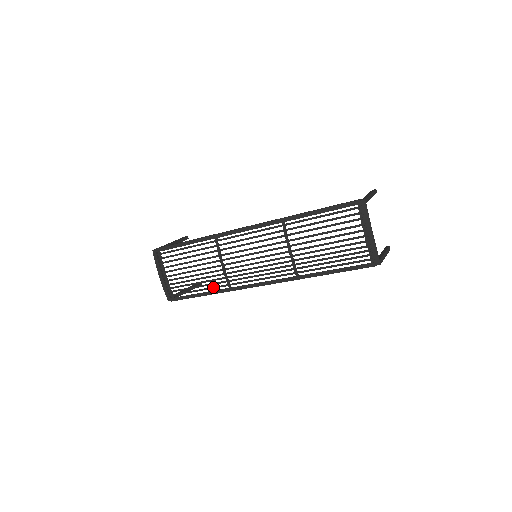
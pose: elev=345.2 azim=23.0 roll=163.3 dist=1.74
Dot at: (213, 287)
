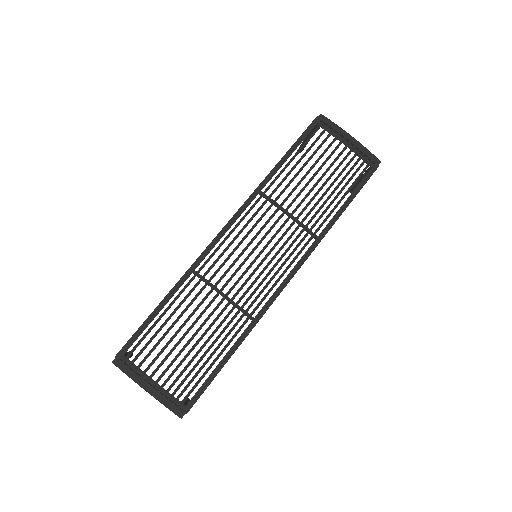
Dot at: (233, 336)
